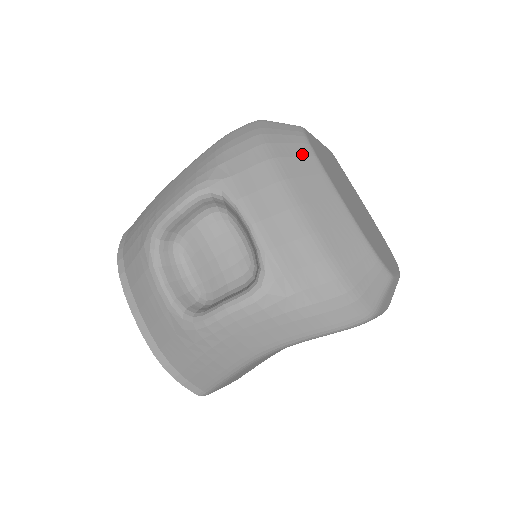
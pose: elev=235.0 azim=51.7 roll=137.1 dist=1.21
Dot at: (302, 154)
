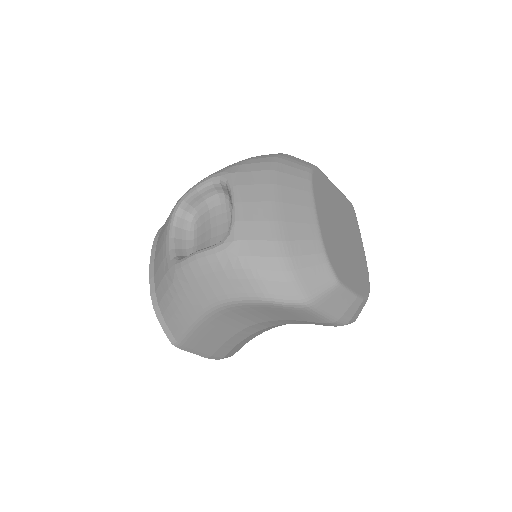
Dot at: (299, 176)
